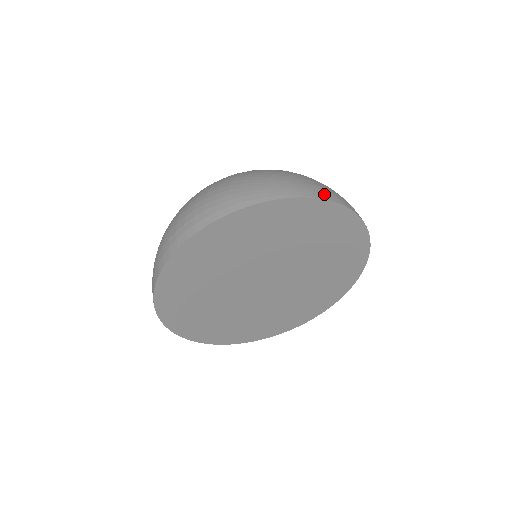
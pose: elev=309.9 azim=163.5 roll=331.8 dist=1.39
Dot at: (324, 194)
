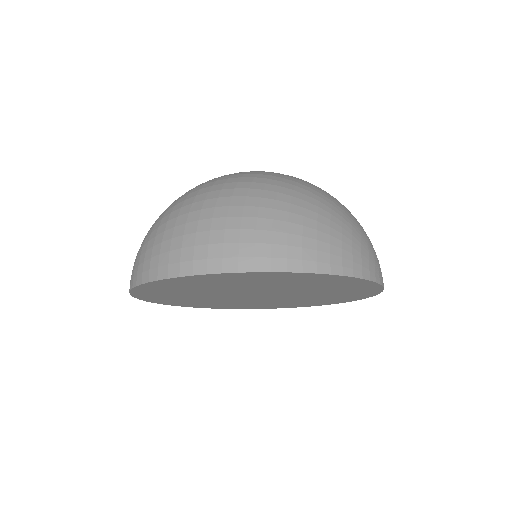
Dot at: occluded
